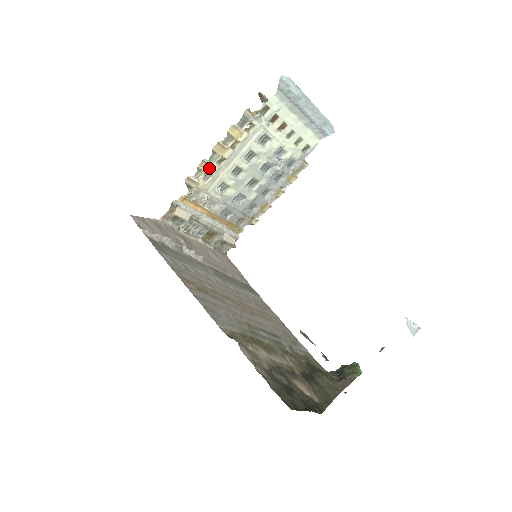
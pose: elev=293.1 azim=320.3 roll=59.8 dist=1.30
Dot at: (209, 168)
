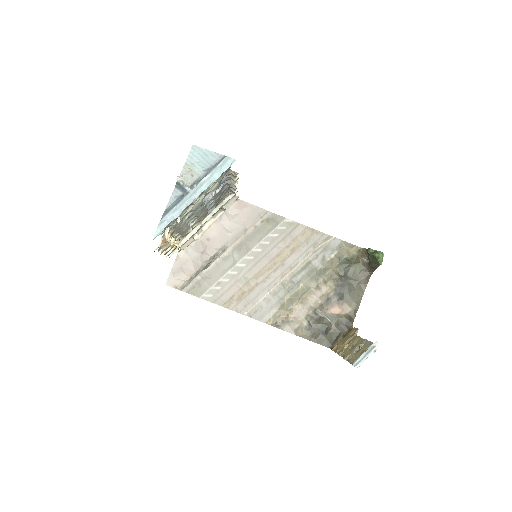
Dot at: (174, 249)
